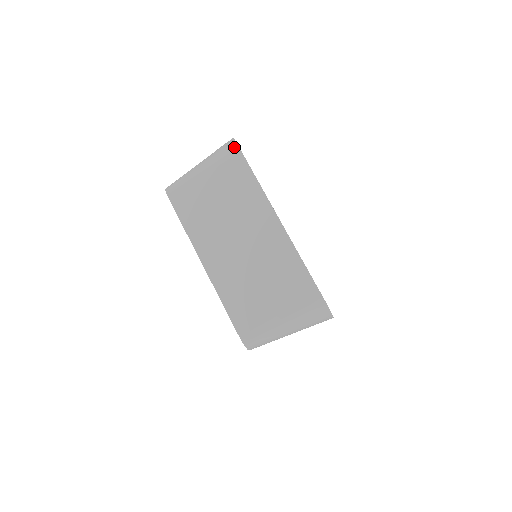
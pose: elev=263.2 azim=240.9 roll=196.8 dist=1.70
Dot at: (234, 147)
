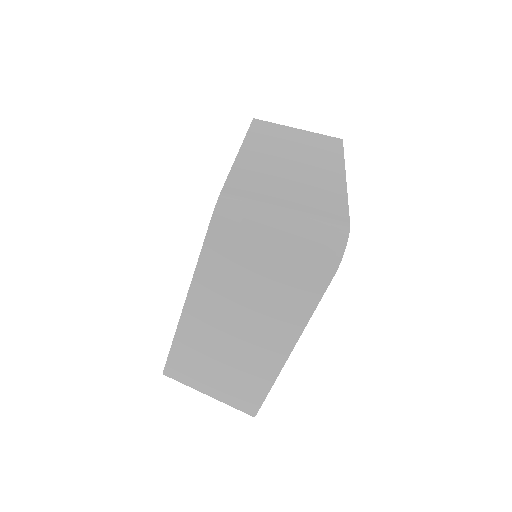
Dot at: (333, 263)
